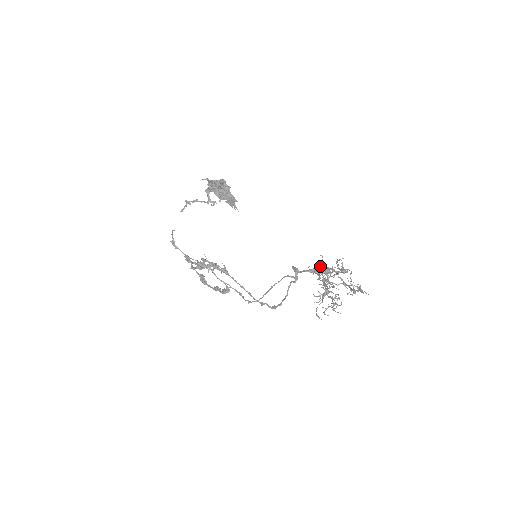
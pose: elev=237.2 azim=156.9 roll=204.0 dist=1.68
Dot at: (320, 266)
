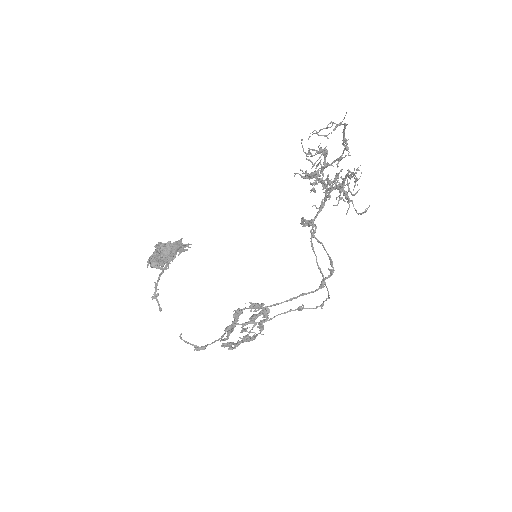
Dot at: occluded
